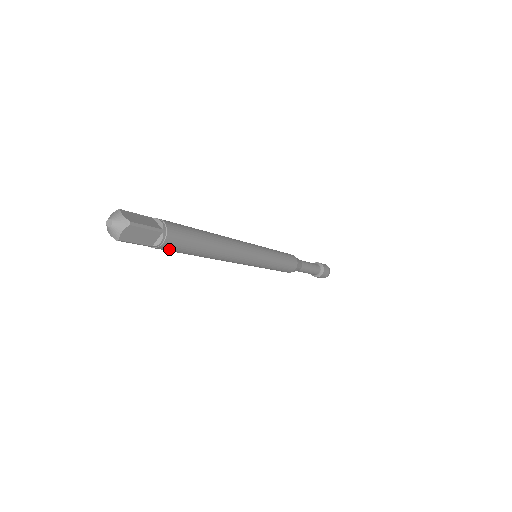
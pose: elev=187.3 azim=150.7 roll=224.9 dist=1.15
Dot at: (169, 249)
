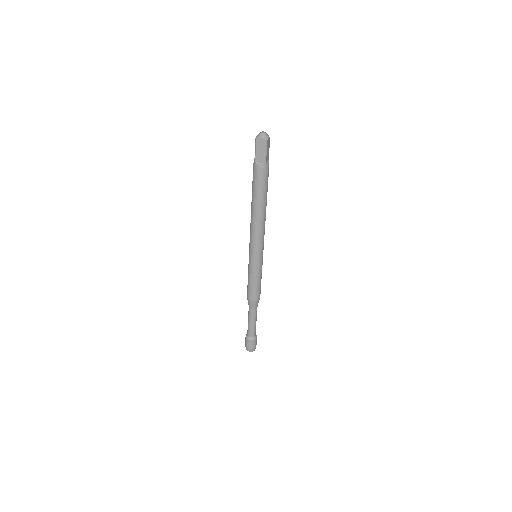
Dot at: (266, 175)
